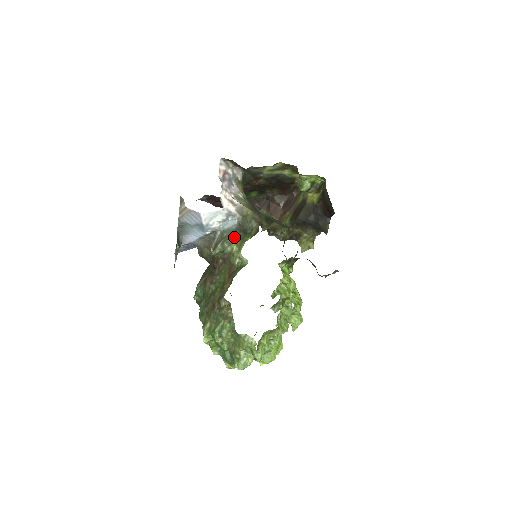
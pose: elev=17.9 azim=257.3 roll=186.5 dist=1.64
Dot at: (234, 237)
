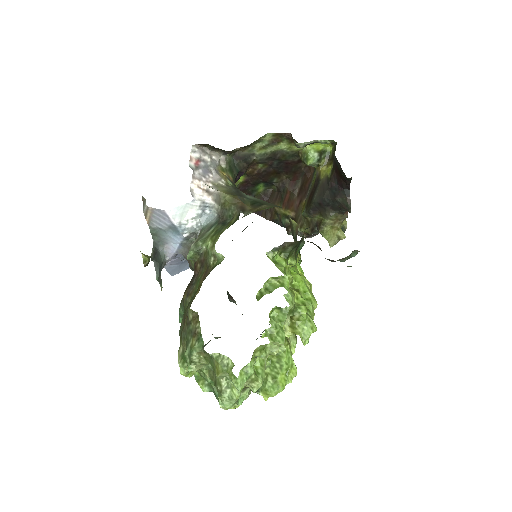
Dot at: (210, 232)
